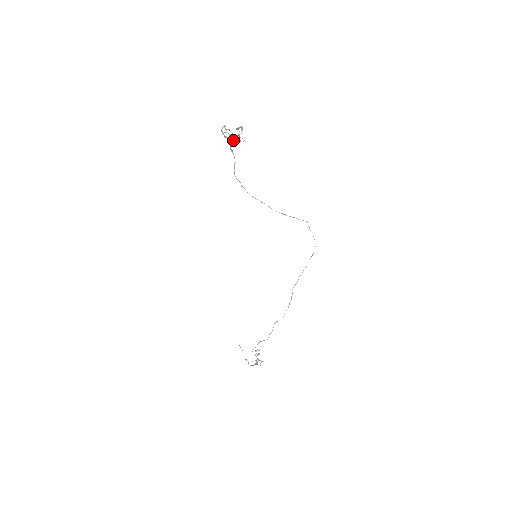
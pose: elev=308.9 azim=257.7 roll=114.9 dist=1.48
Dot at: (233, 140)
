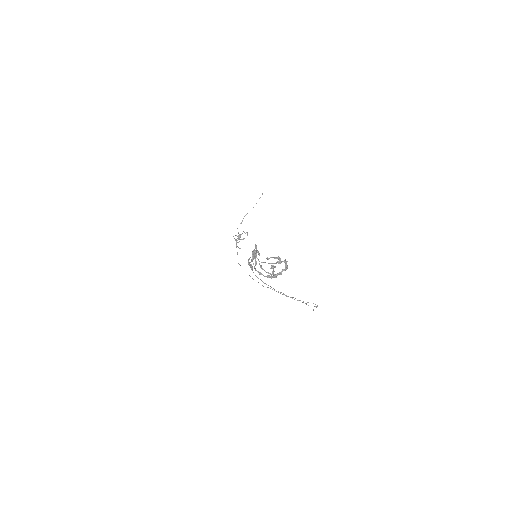
Dot at: (252, 270)
